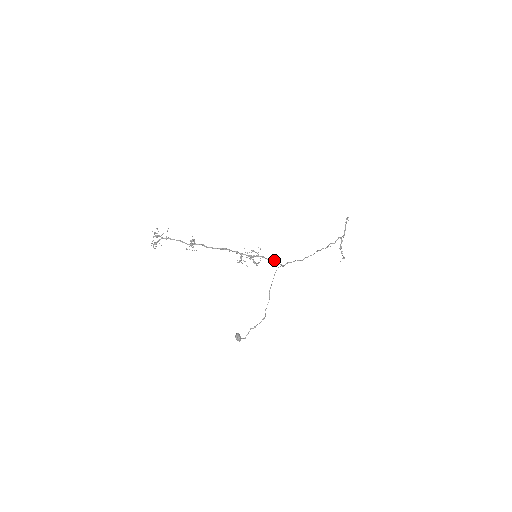
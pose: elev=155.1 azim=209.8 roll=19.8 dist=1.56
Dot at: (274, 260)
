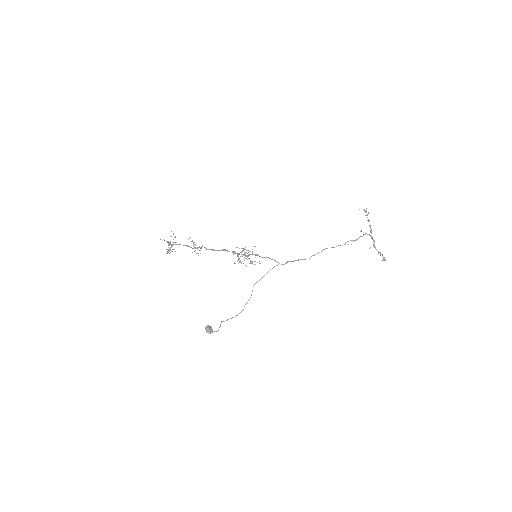
Dot at: (270, 258)
